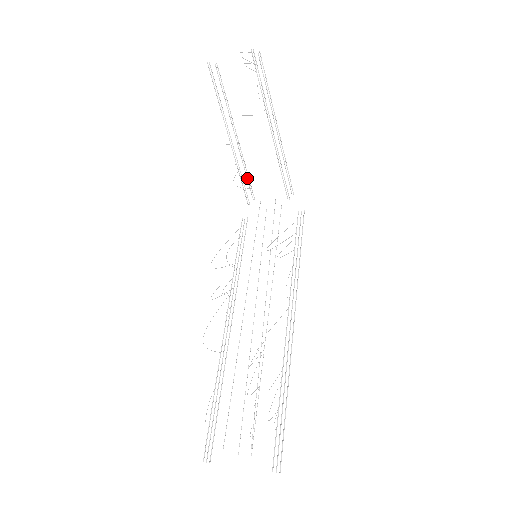
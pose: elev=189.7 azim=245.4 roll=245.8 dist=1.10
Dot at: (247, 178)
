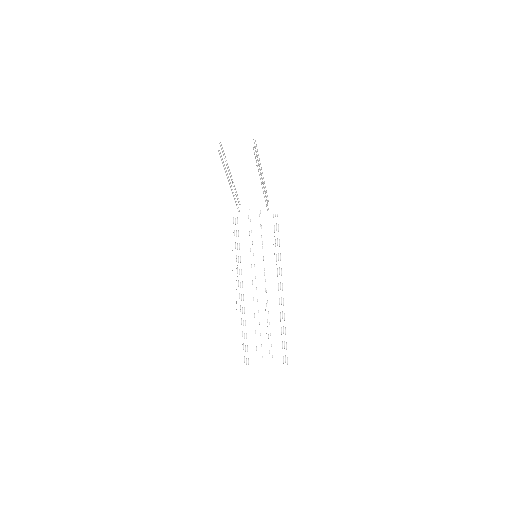
Dot at: (236, 195)
